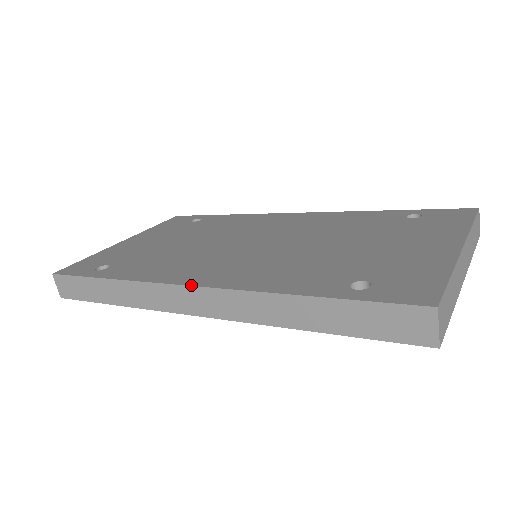
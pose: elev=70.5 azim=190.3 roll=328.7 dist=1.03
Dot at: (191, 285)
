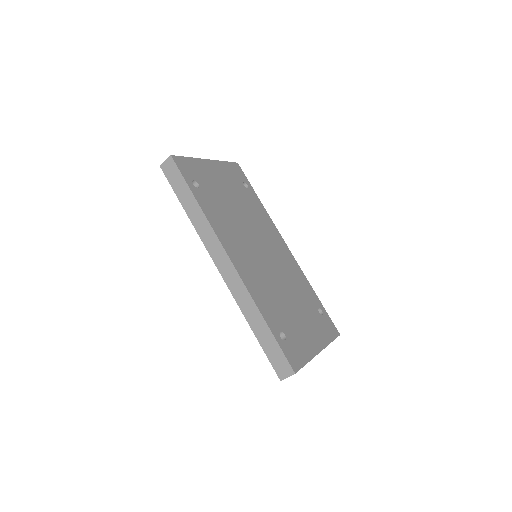
Dot at: (231, 260)
